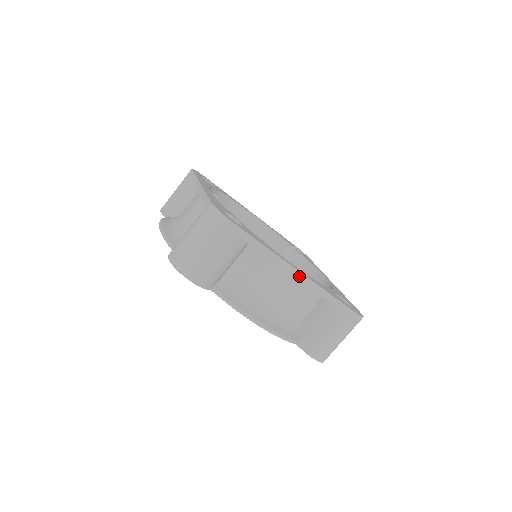
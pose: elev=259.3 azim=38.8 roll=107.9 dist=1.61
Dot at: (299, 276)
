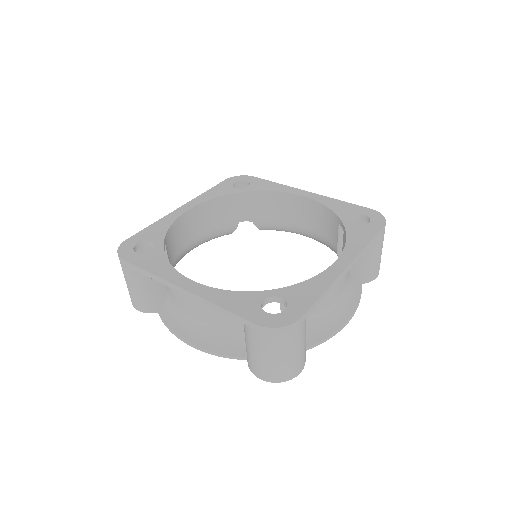
Dot at: (184, 292)
